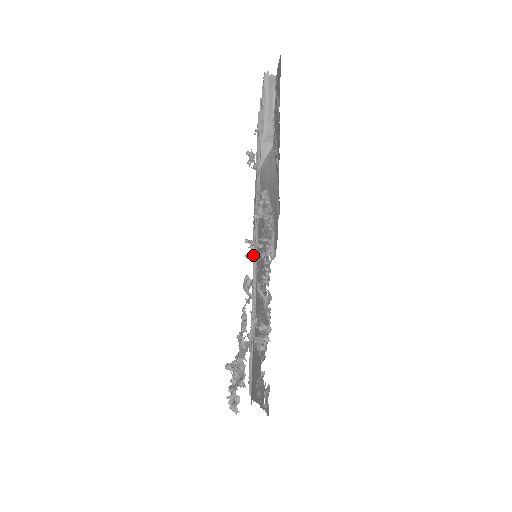
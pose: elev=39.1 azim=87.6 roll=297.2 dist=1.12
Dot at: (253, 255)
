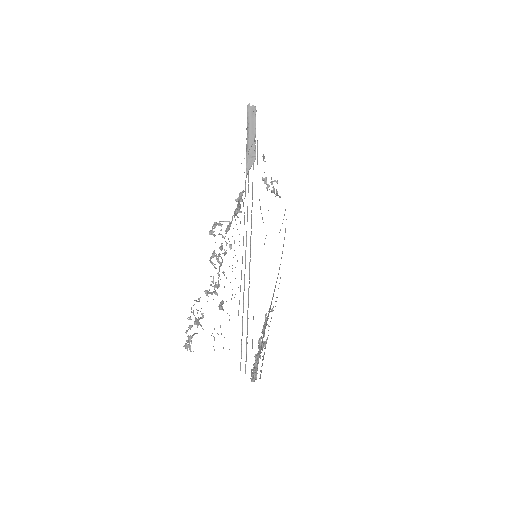
Dot at: (213, 231)
